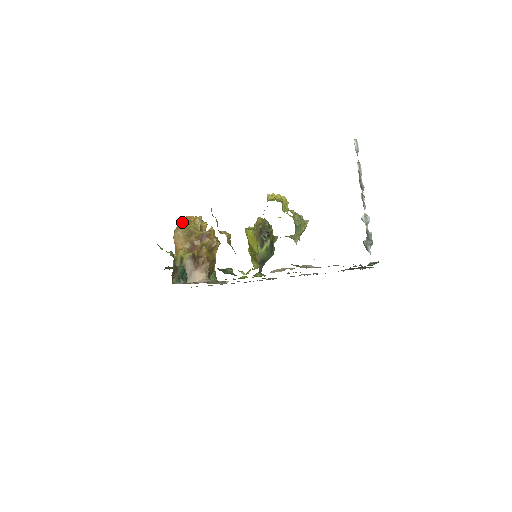
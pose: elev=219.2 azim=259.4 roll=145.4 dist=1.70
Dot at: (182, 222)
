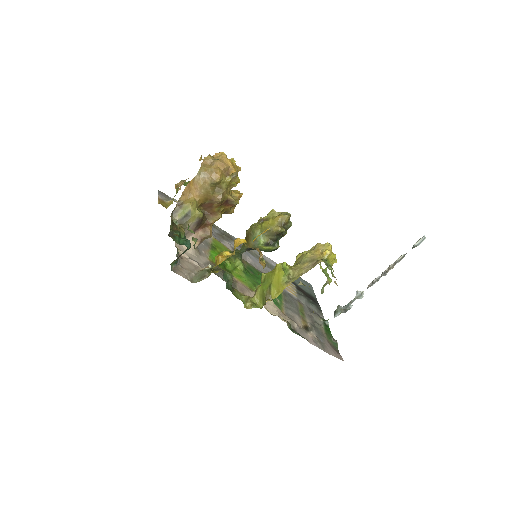
Dot at: (220, 171)
